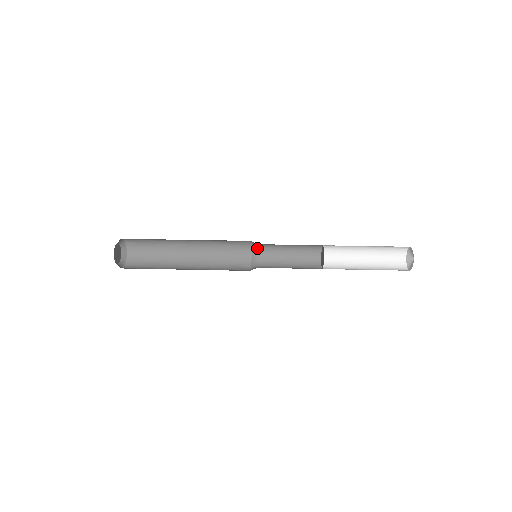
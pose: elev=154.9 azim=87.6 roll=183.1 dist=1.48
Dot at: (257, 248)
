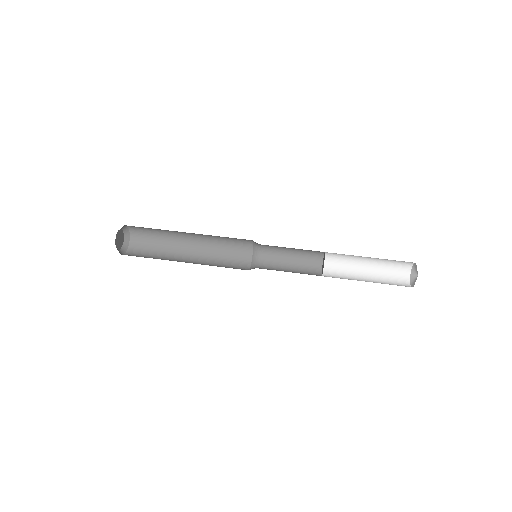
Dot at: (258, 246)
